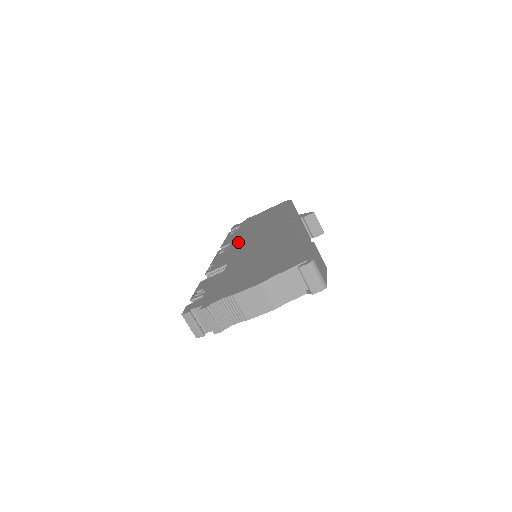
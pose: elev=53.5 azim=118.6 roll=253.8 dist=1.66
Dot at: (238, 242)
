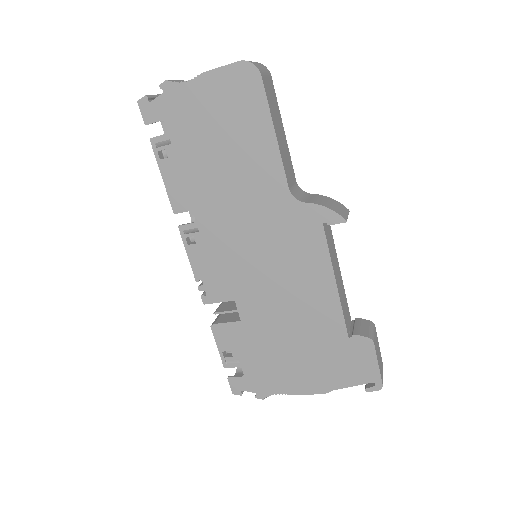
Dot at: (212, 224)
